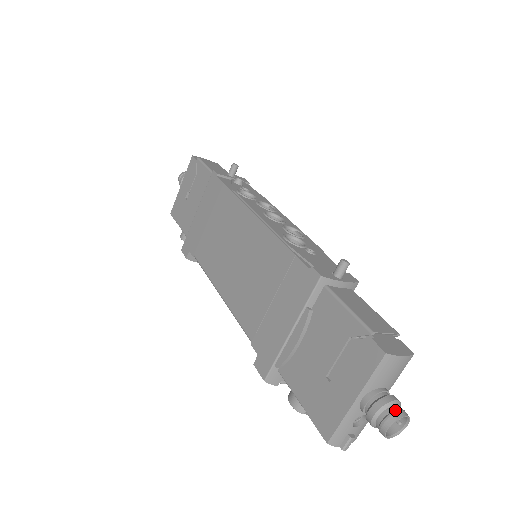
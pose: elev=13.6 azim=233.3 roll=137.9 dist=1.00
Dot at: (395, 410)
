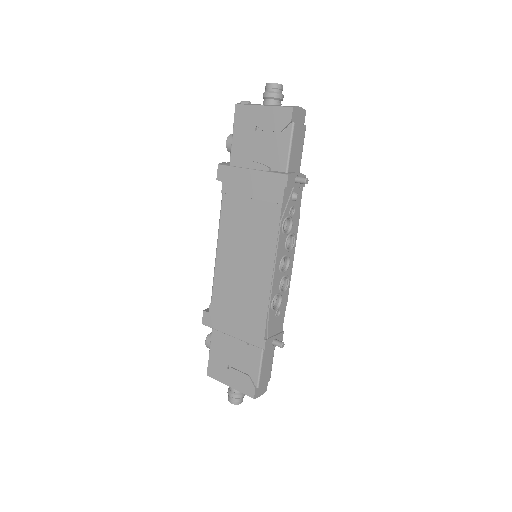
Dot at: (240, 401)
